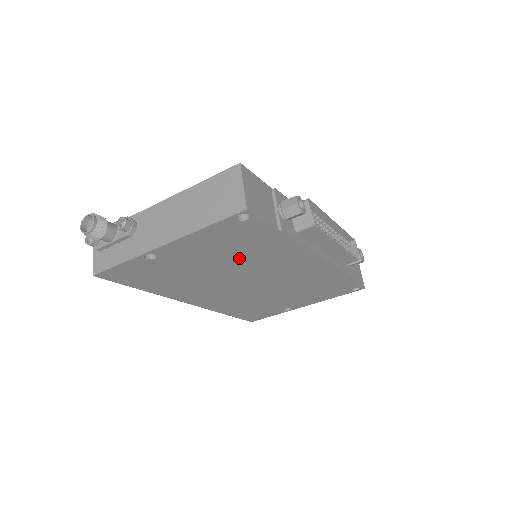
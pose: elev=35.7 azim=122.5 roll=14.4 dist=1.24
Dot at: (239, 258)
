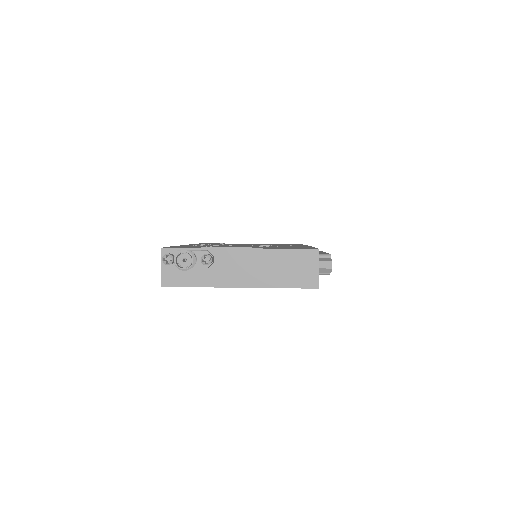
Dot at: occluded
